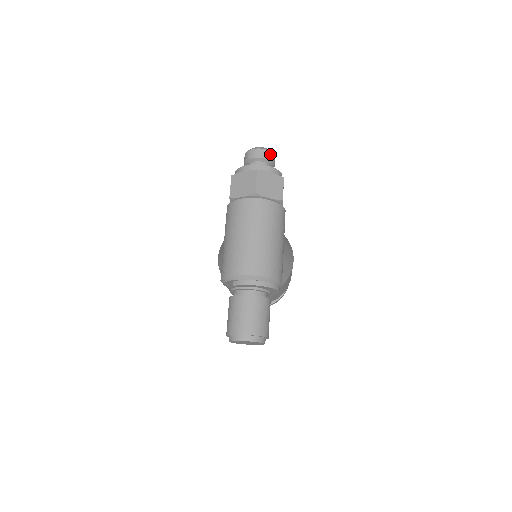
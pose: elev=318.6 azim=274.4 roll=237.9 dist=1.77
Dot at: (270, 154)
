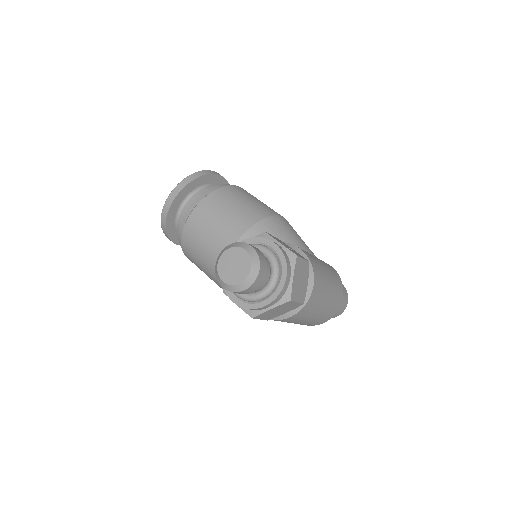
Dot at: (262, 264)
